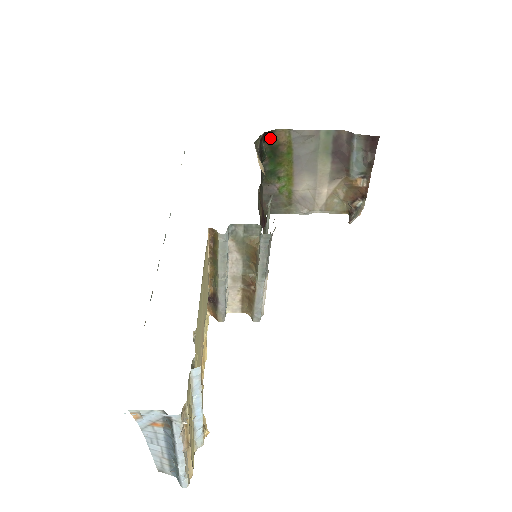
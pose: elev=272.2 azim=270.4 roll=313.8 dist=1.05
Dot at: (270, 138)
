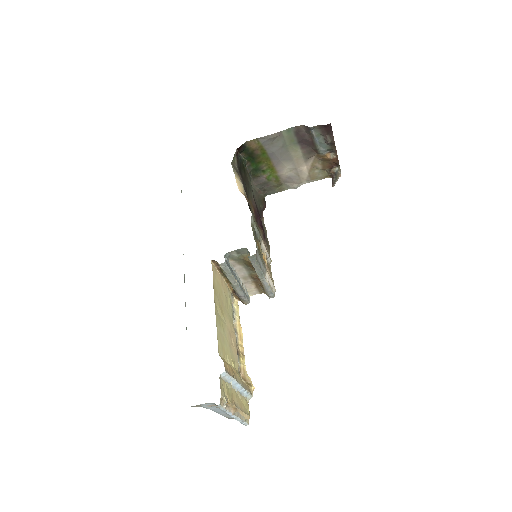
Dot at: (244, 149)
